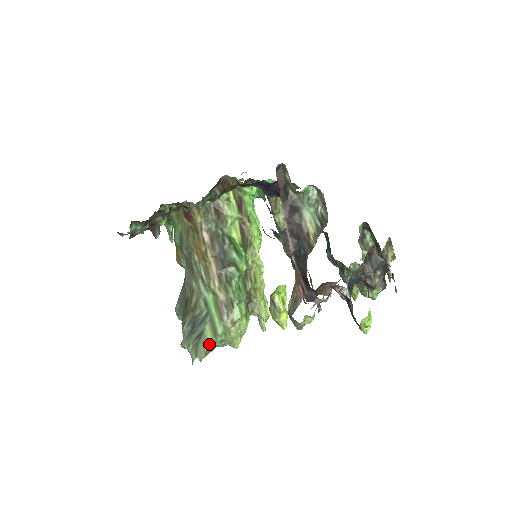
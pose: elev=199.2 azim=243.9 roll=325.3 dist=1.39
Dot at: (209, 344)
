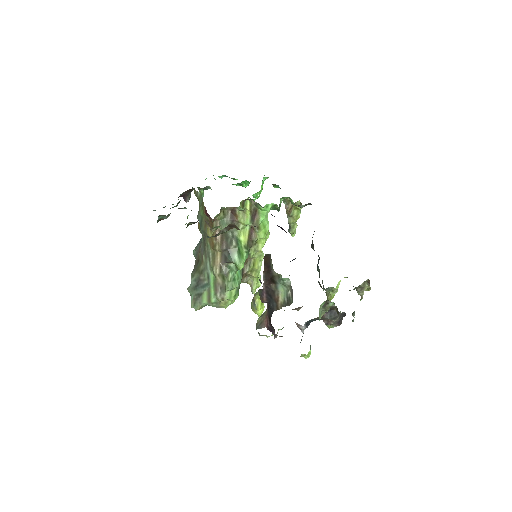
Dot at: (204, 304)
